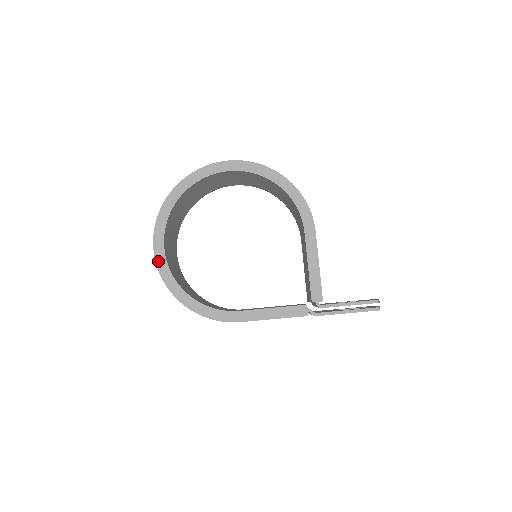
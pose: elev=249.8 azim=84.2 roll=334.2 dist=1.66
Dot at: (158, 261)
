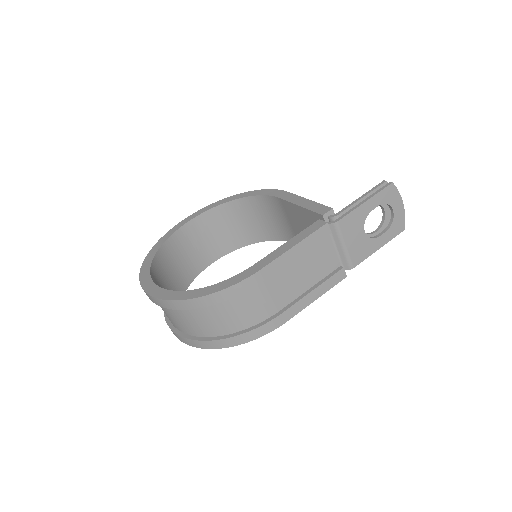
Dot at: (151, 292)
